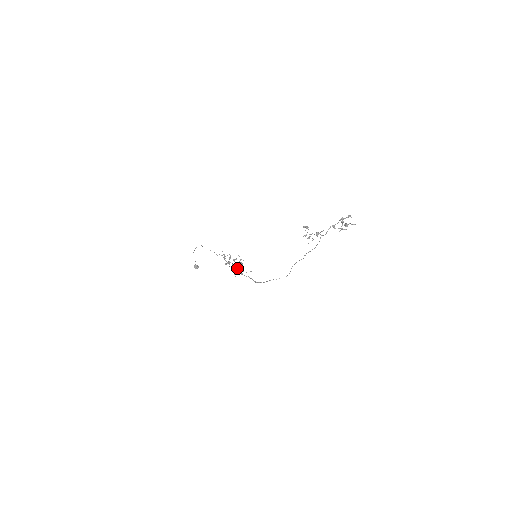
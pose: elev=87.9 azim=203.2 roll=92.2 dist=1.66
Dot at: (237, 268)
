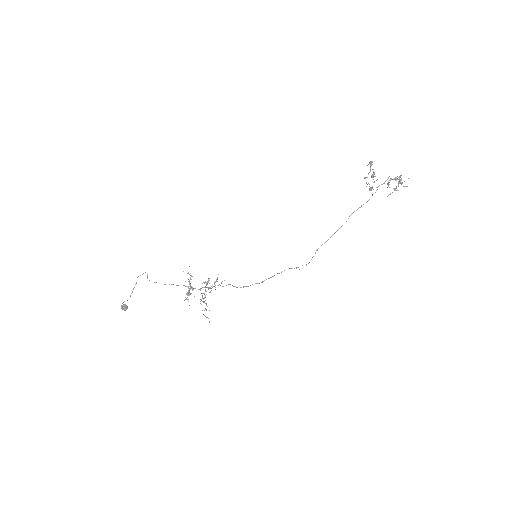
Dot at: (212, 285)
